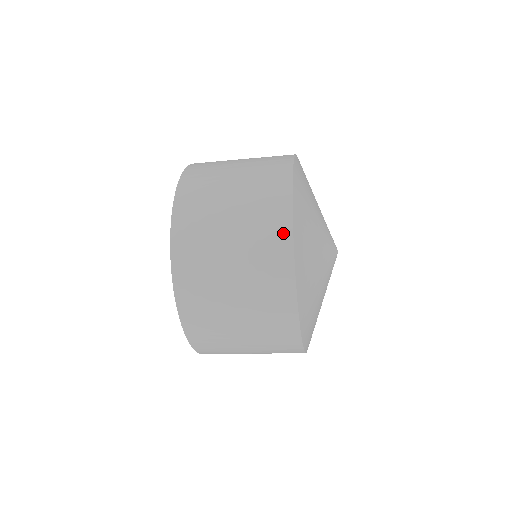
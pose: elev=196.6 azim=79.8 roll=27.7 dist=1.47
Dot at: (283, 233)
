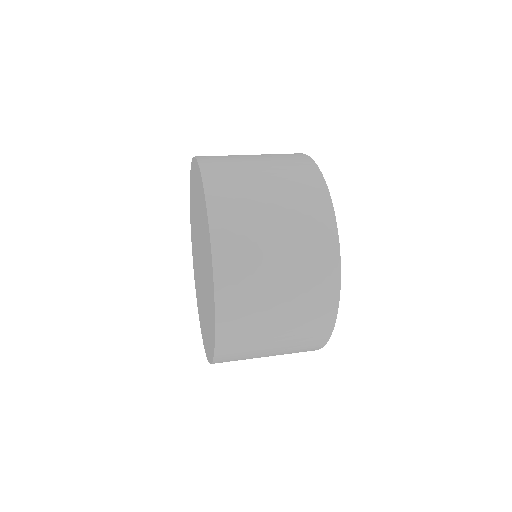
Dot at: (330, 247)
